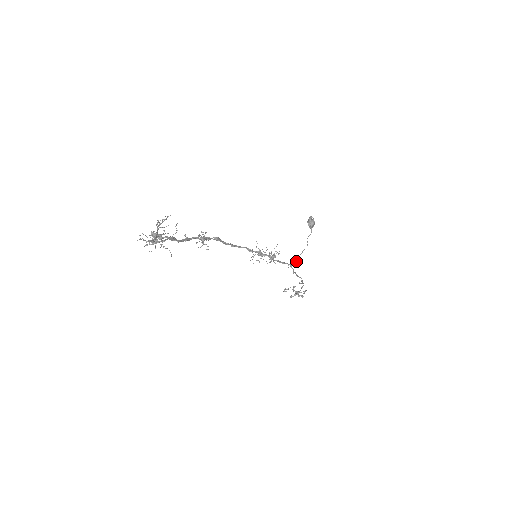
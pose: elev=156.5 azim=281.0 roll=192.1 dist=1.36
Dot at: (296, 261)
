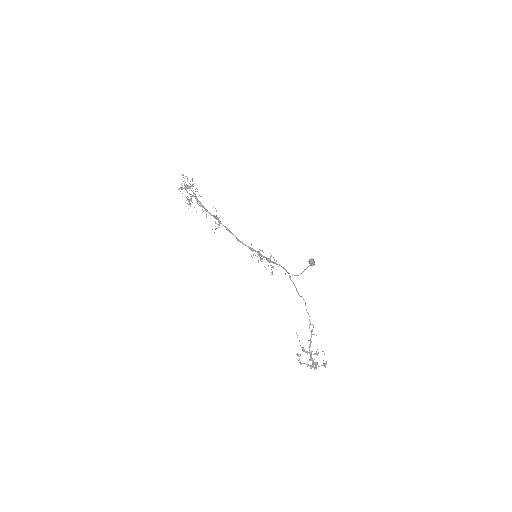
Dot at: (295, 275)
